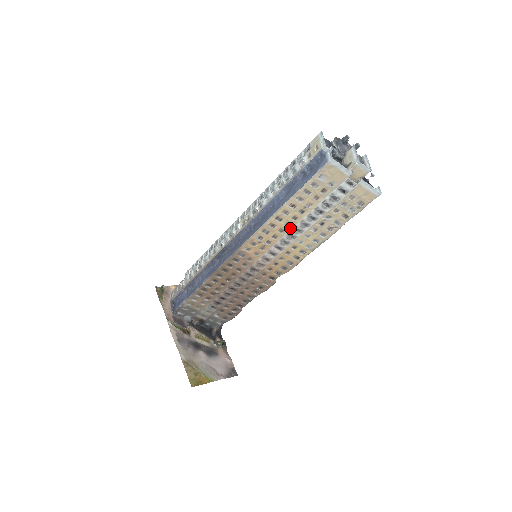
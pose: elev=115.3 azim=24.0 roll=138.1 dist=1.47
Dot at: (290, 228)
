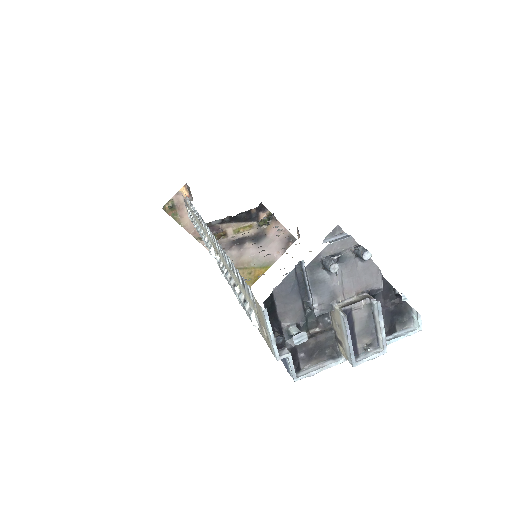
Dot at: occluded
